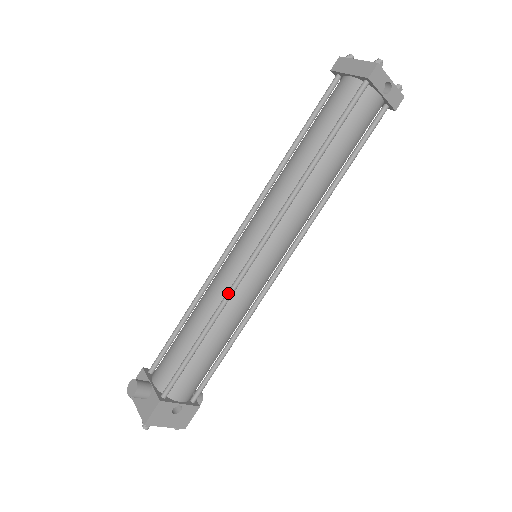
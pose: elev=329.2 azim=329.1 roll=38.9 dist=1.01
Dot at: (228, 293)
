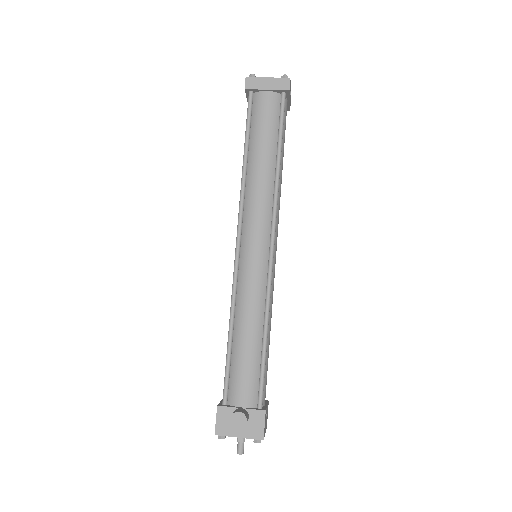
Dot at: (269, 292)
